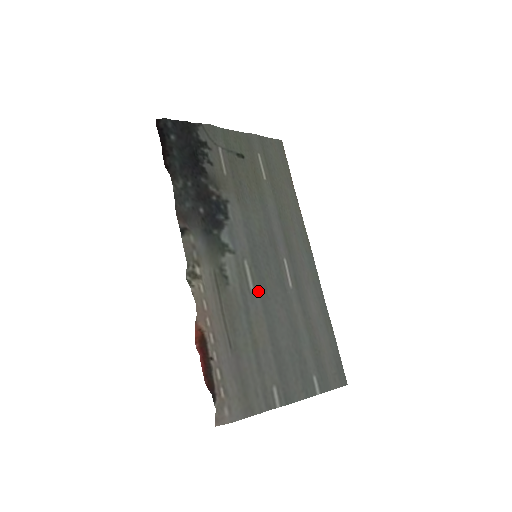
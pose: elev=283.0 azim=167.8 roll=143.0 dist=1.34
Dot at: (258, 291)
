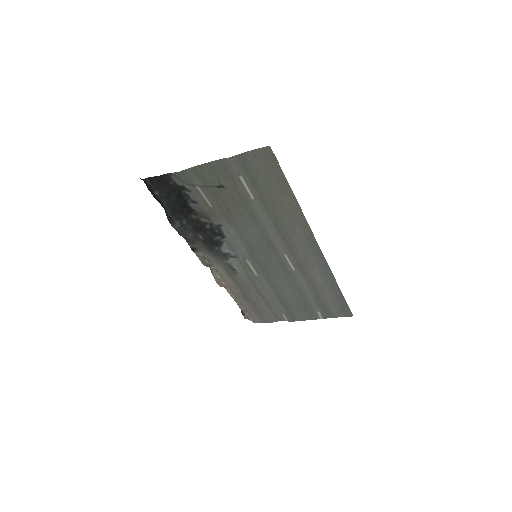
Dot at: (262, 275)
